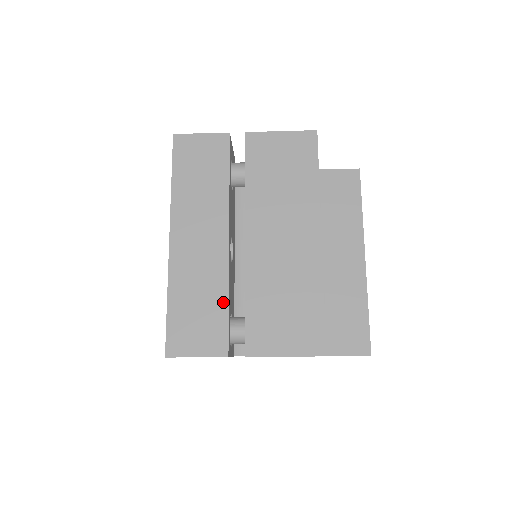
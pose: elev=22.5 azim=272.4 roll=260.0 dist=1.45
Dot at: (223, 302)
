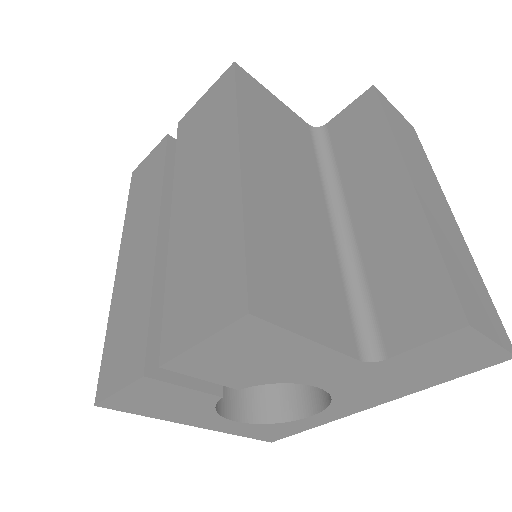
Dot at: (146, 305)
